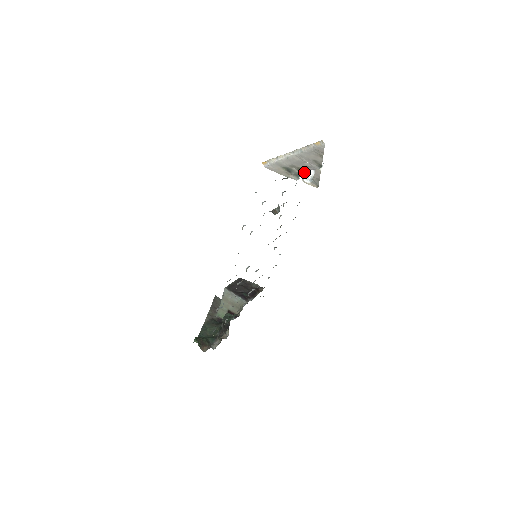
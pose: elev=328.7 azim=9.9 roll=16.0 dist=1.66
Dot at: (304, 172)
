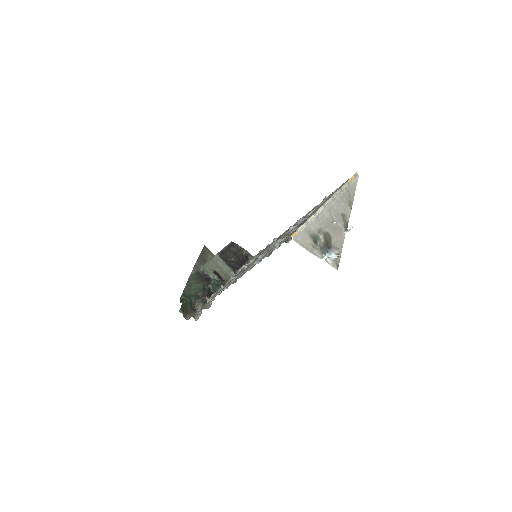
Dot at: (330, 253)
